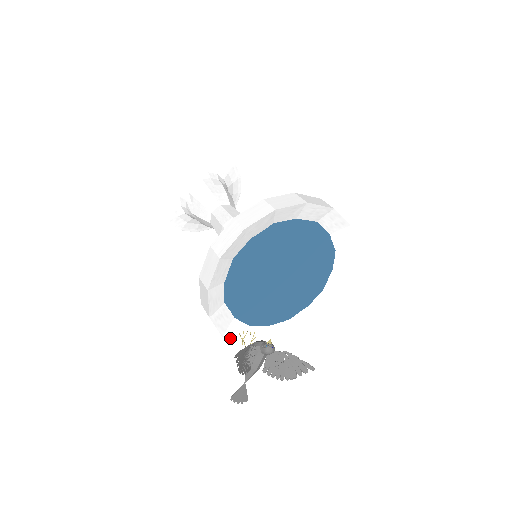
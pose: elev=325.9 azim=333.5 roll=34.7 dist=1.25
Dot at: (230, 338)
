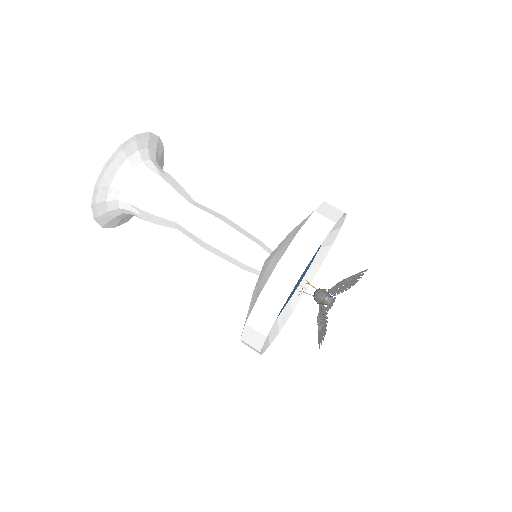
Dot at: (296, 304)
